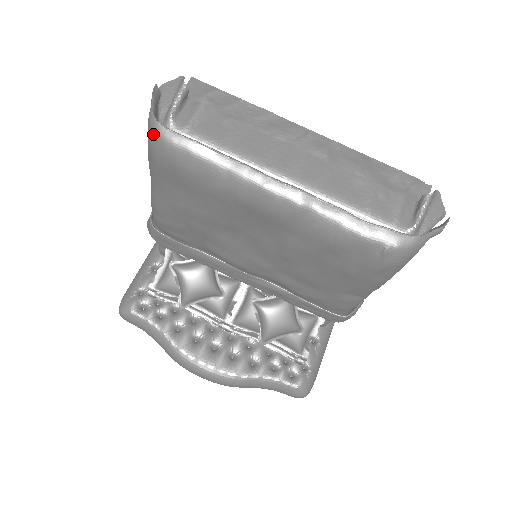
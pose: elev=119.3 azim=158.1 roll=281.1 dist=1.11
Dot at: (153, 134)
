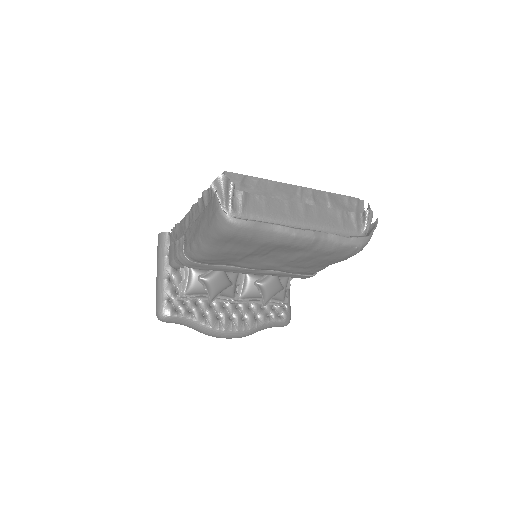
Dot at: (226, 223)
